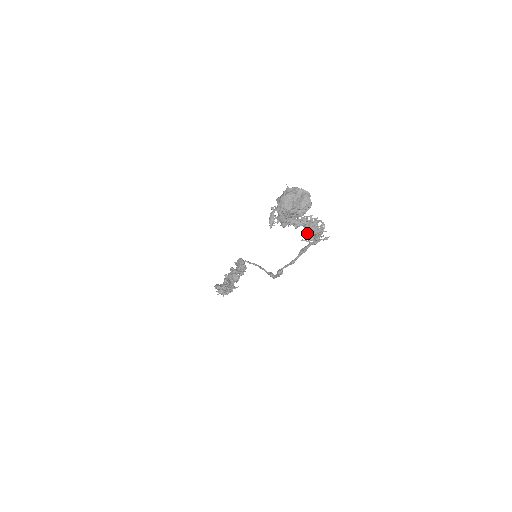
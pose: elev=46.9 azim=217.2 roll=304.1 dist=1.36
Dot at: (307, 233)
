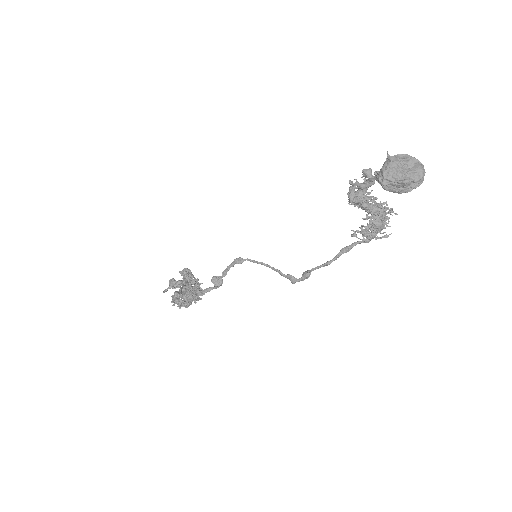
Dot at: (366, 226)
